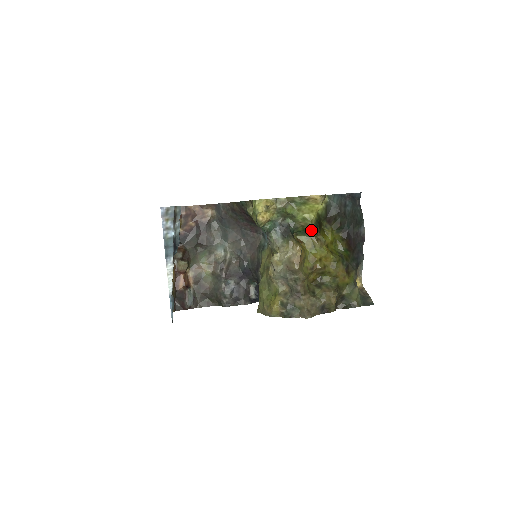
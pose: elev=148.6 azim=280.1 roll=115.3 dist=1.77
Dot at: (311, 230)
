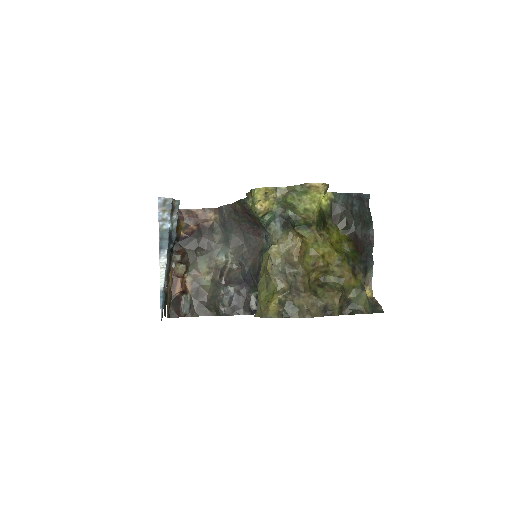
Dot at: (313, 223)
